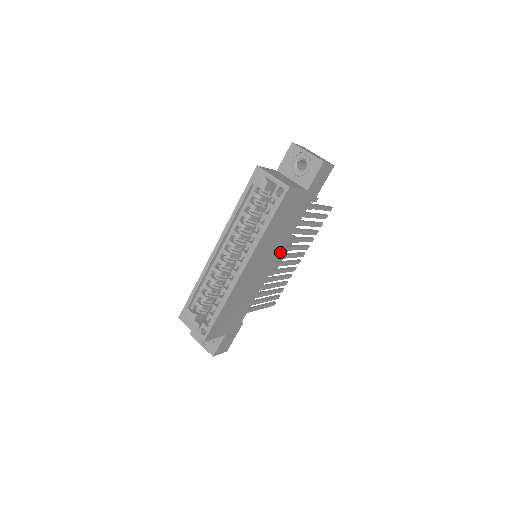
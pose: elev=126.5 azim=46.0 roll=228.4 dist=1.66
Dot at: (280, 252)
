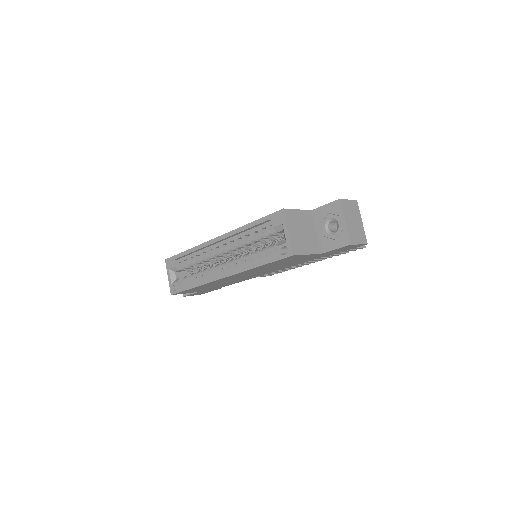
Dot at: (276, 270)
